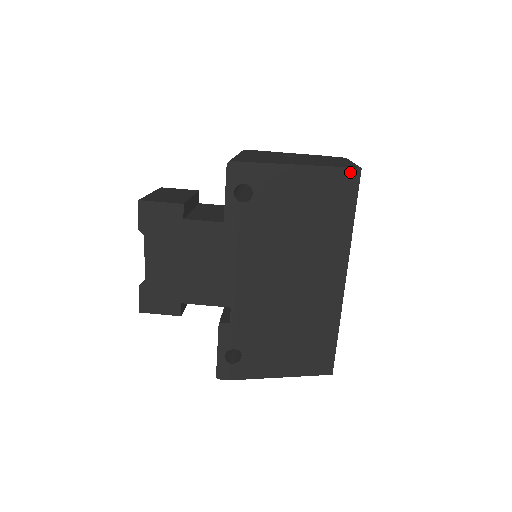
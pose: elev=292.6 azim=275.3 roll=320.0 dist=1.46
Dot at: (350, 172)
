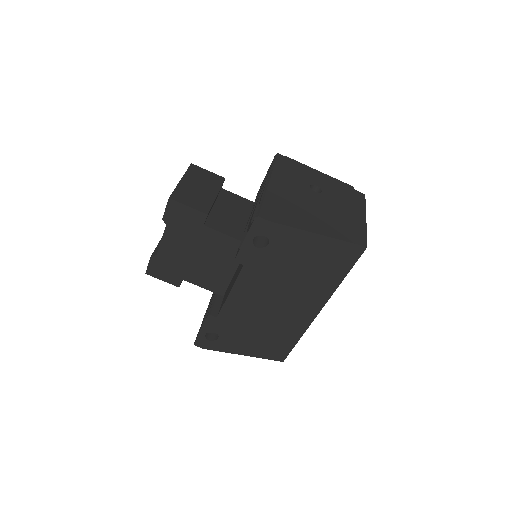
Dot at: (356, 247)
